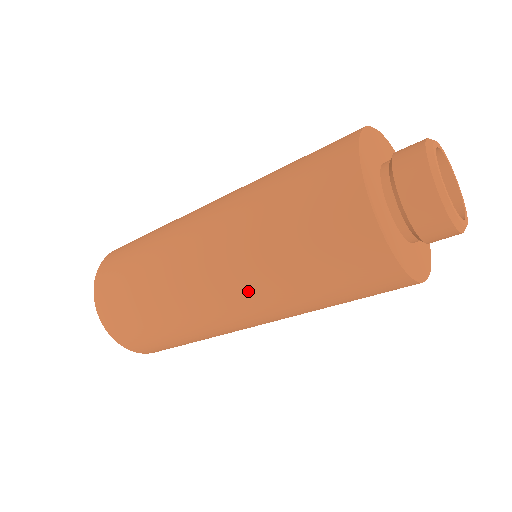
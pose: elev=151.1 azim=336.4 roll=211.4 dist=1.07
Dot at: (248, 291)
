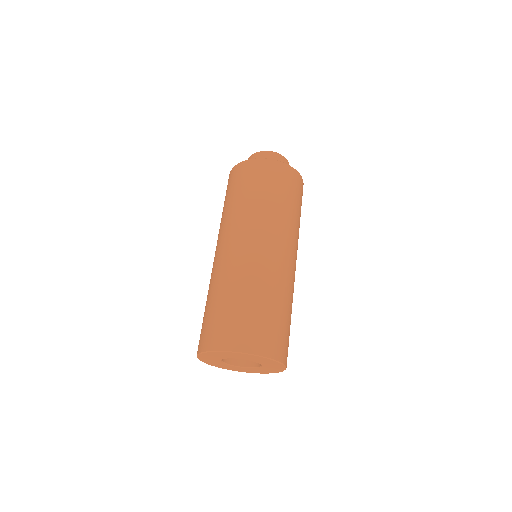
Dot at: (253, 225)
